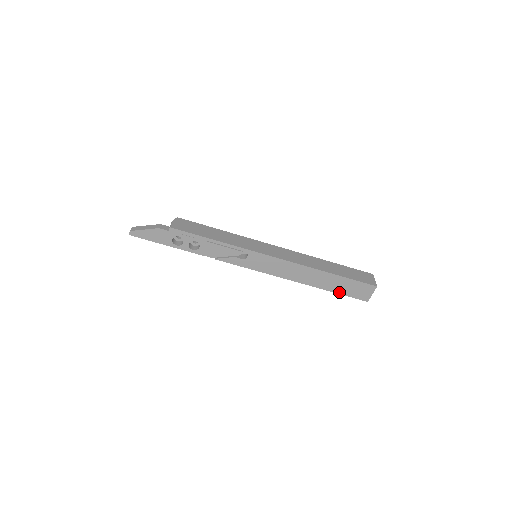
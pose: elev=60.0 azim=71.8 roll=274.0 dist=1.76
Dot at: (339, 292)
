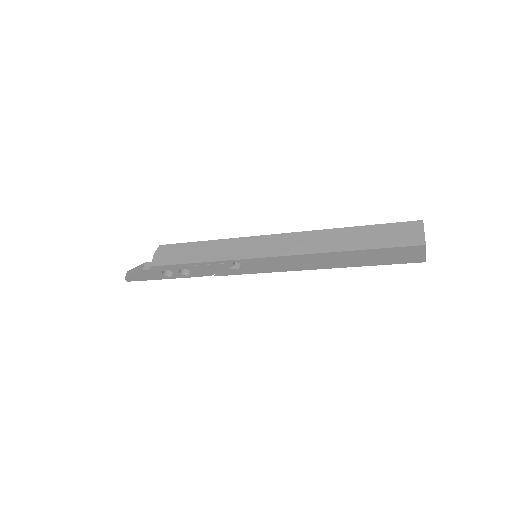
Dot at: (377, 264)
